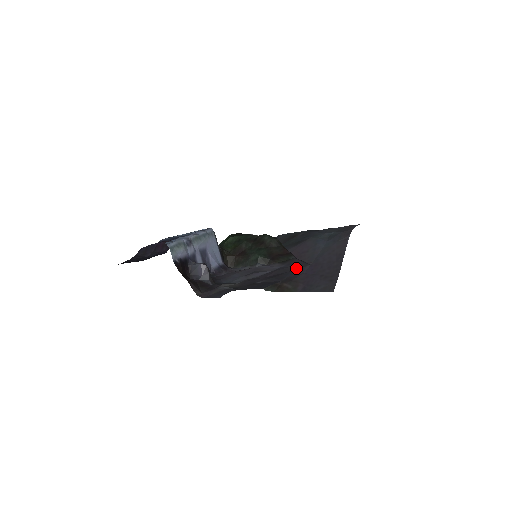
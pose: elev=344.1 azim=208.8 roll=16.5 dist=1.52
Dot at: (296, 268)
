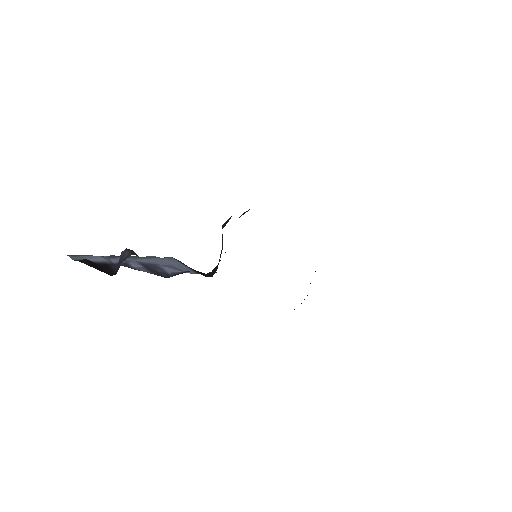
Dot at: occluded
